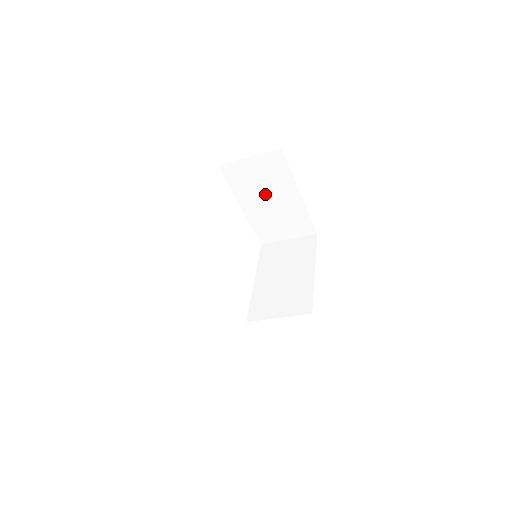
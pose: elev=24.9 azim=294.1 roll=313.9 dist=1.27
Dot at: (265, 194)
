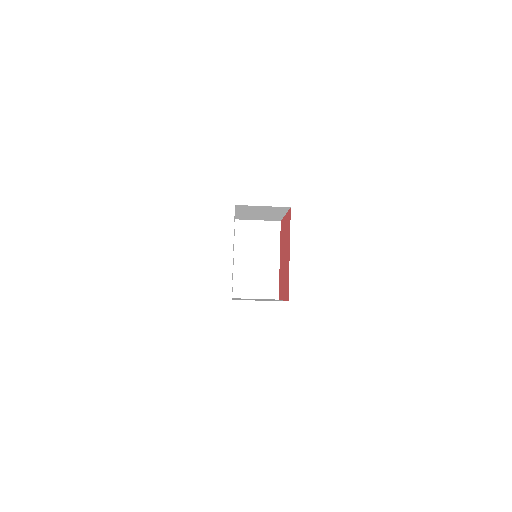
Dot at: (255, 252)
